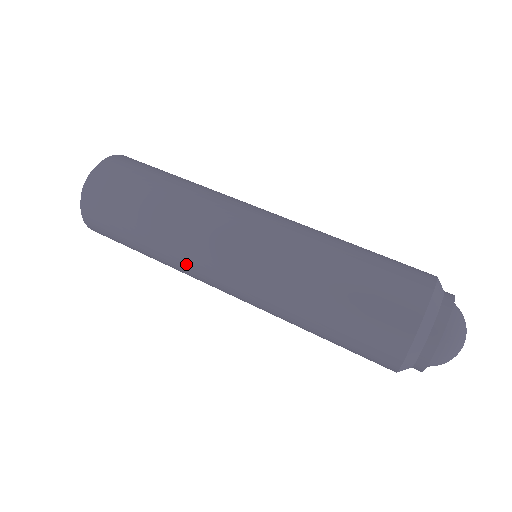
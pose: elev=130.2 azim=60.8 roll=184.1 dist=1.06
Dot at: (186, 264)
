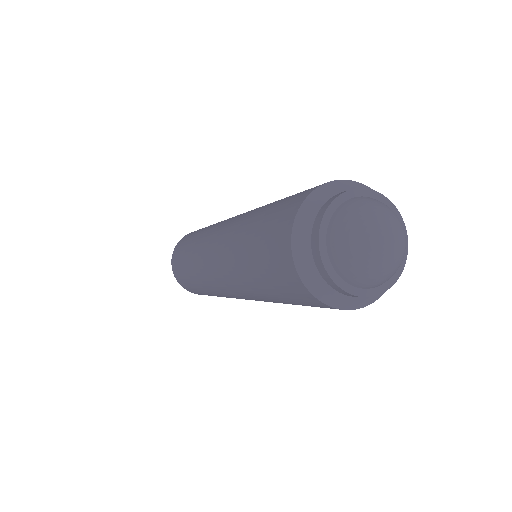
Dot at: (201, 272)
